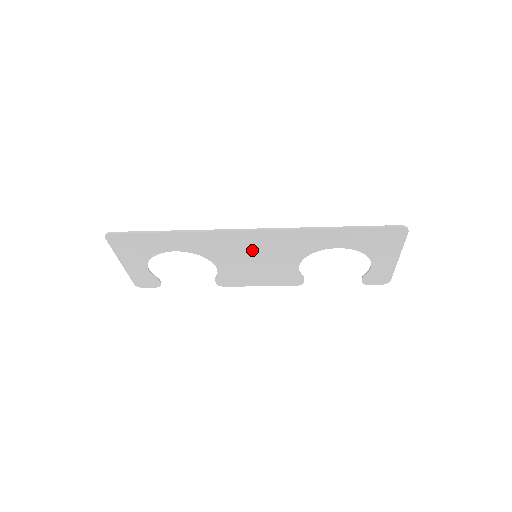
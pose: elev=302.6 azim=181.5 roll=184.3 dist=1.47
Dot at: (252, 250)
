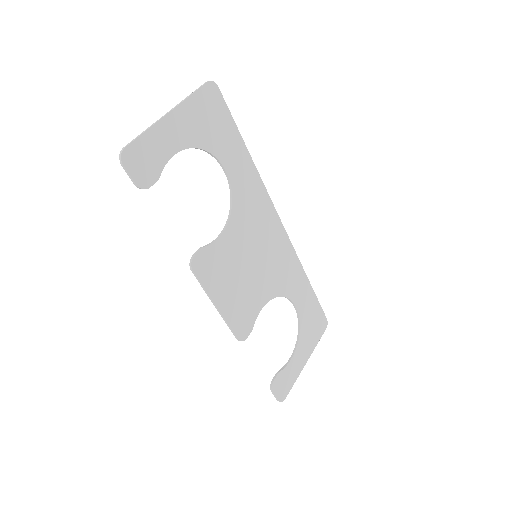
Dot at: (262, 244)
